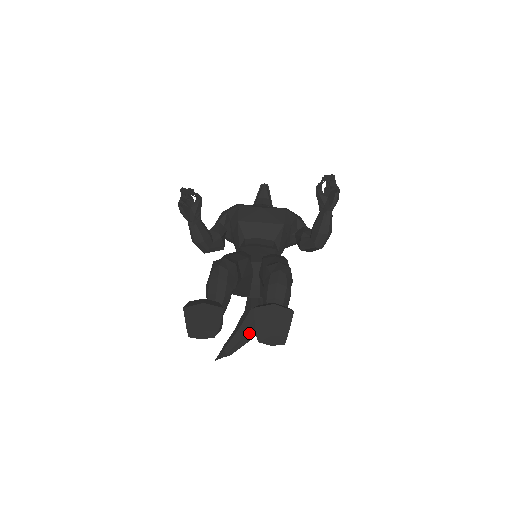
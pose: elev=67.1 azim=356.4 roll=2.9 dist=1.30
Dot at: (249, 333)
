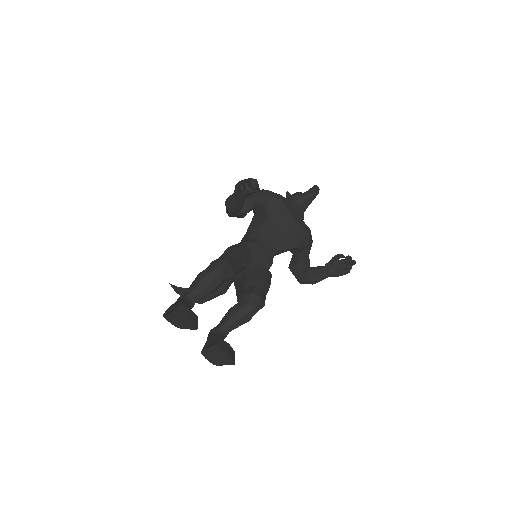
Dot at: (205, 300)
